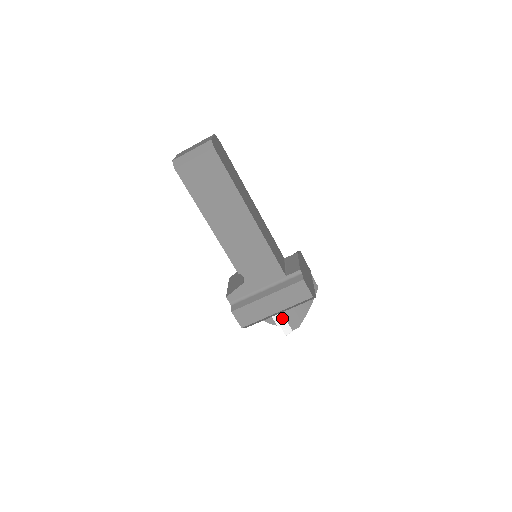
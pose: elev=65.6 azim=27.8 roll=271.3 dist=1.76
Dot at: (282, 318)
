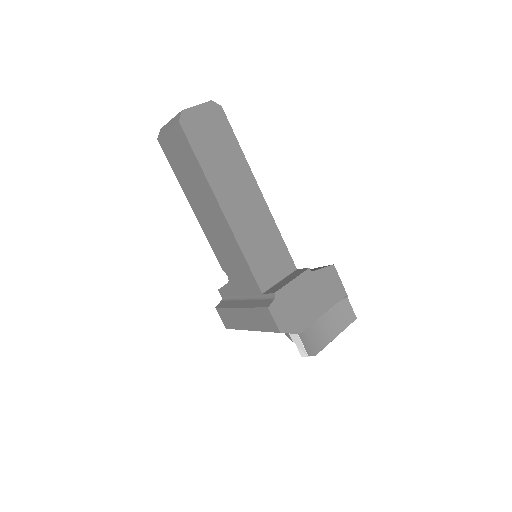
Dot at: (297, 336)
